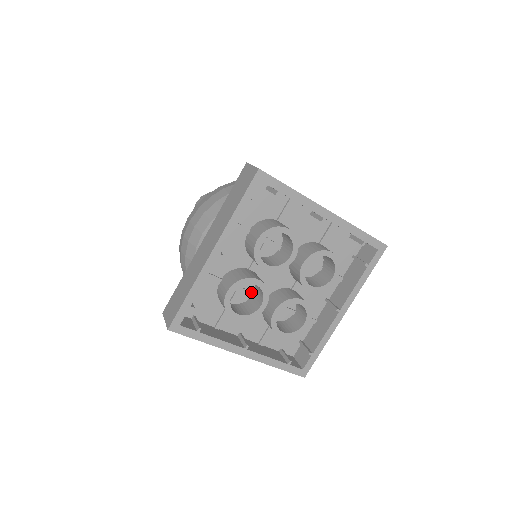
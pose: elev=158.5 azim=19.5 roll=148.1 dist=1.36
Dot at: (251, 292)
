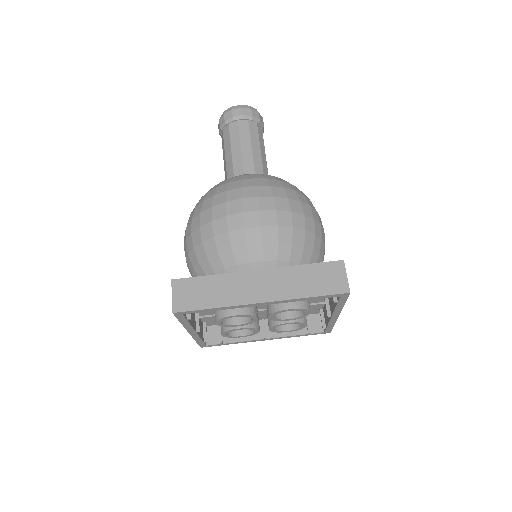
Dot at: occluded
